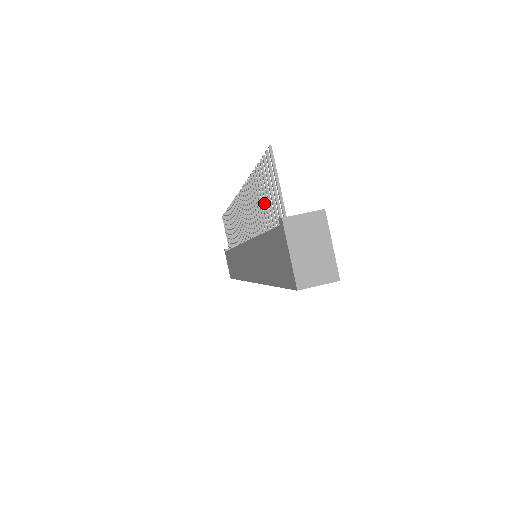
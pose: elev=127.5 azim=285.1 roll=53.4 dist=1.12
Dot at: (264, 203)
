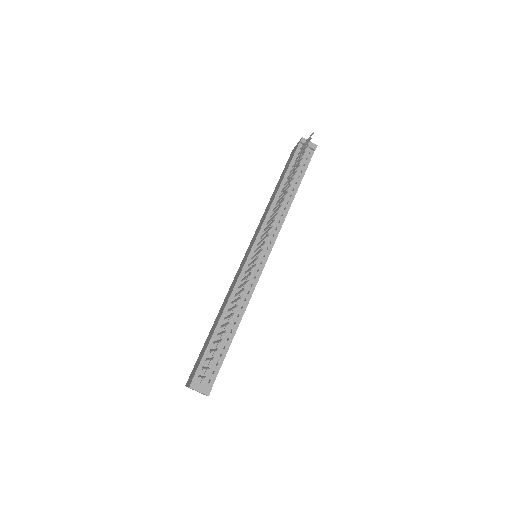
Dot at: occluded
